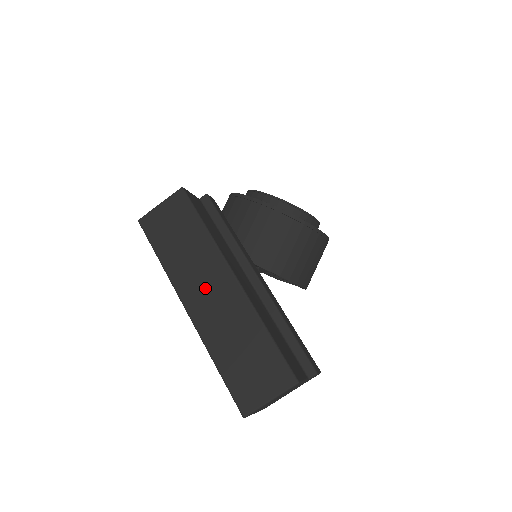
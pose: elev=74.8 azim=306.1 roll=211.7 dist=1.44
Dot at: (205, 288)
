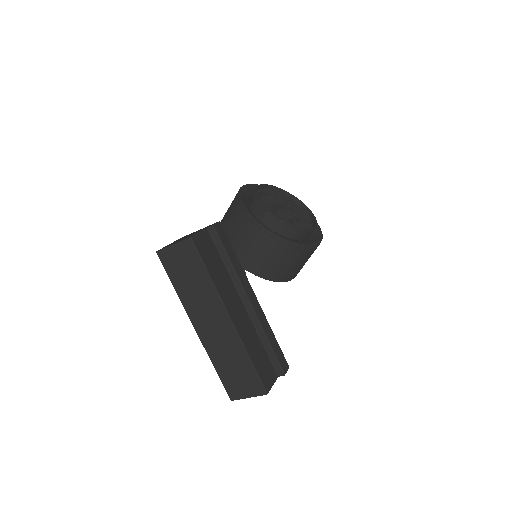
Dot at: (208, 319)
